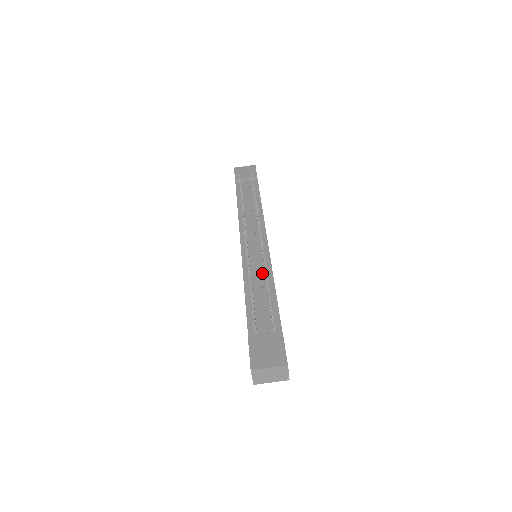
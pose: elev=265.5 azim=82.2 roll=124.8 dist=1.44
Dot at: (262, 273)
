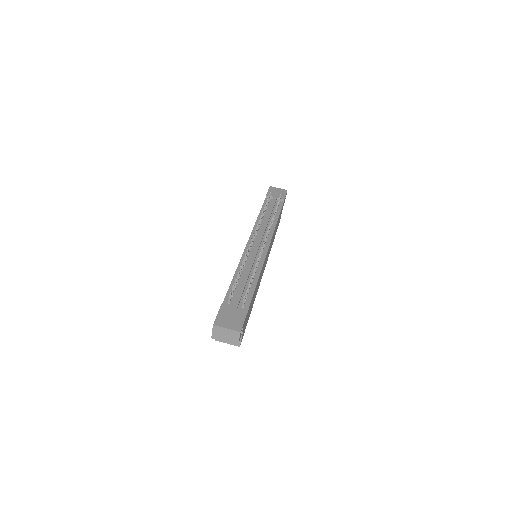
Dot at: (253, 267)
